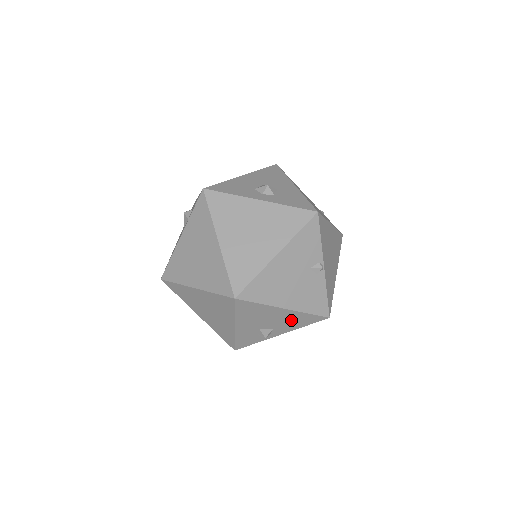
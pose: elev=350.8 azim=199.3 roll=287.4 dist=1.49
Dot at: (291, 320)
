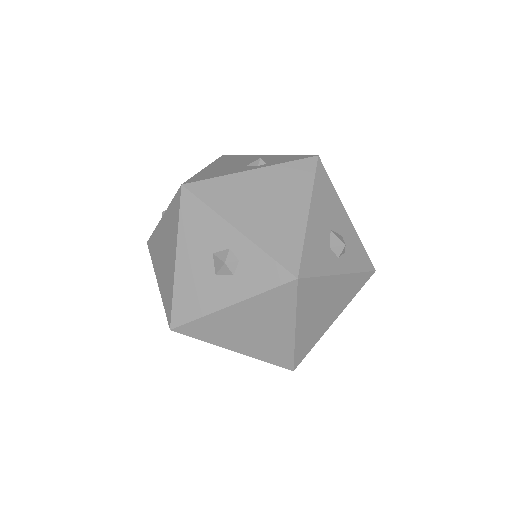
Dot at: occluded
